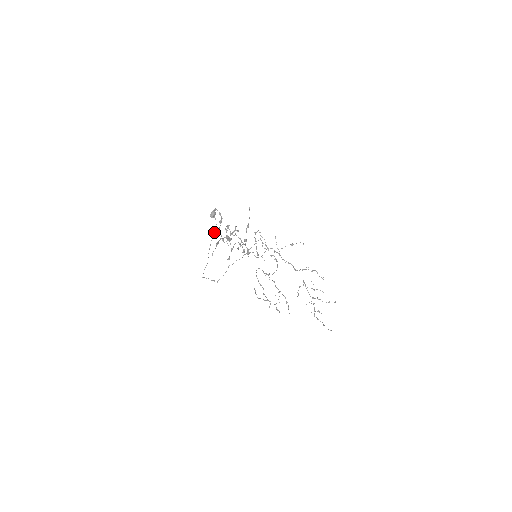
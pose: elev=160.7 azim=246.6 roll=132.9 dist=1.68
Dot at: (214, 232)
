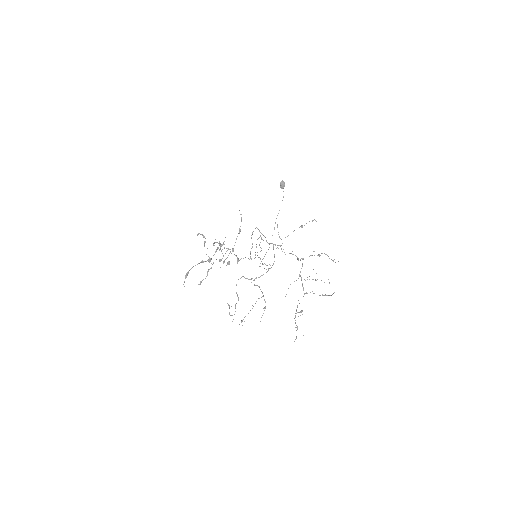
Dot at: occluded
